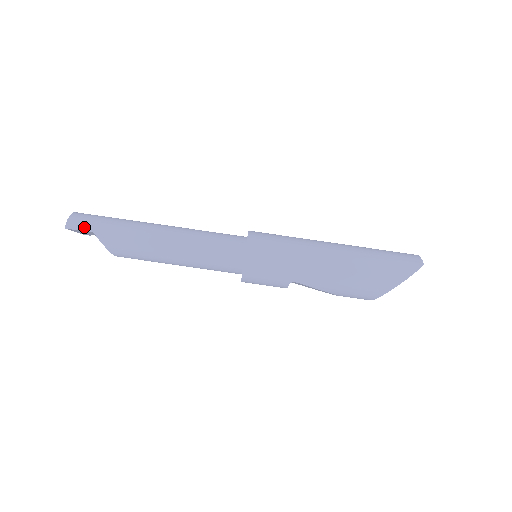
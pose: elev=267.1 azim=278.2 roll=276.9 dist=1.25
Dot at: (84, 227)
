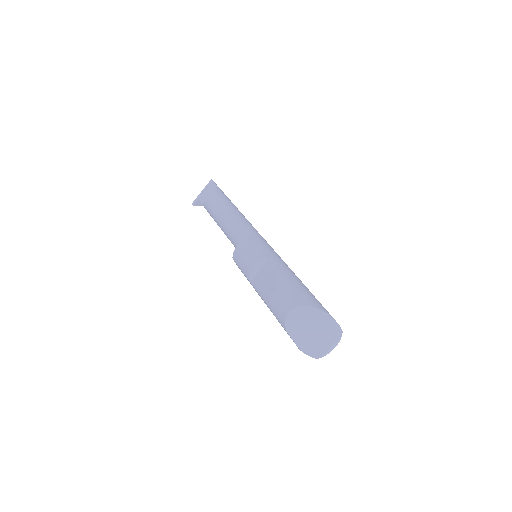
Dot at: occluded
